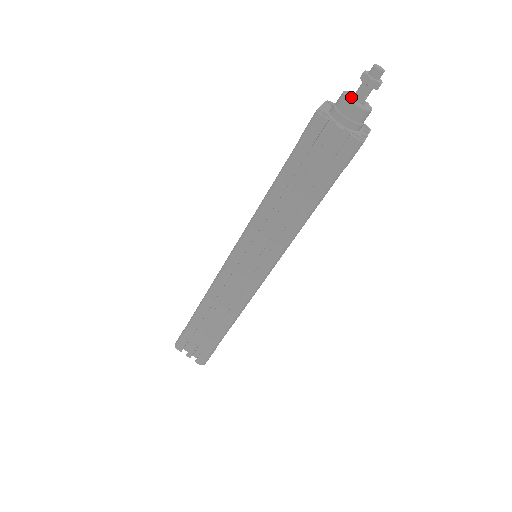
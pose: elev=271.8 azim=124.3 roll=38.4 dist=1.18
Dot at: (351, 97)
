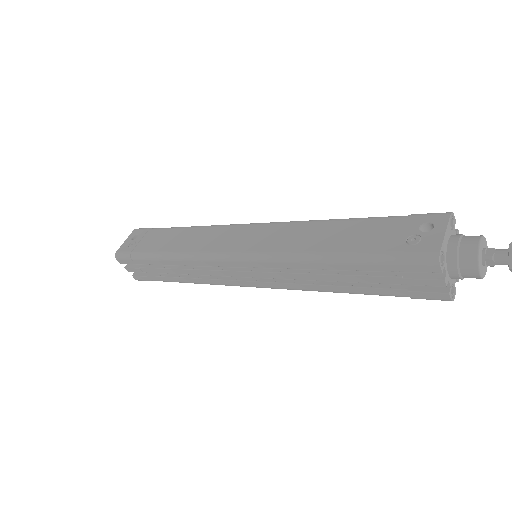
Dot at: (481, 255)
